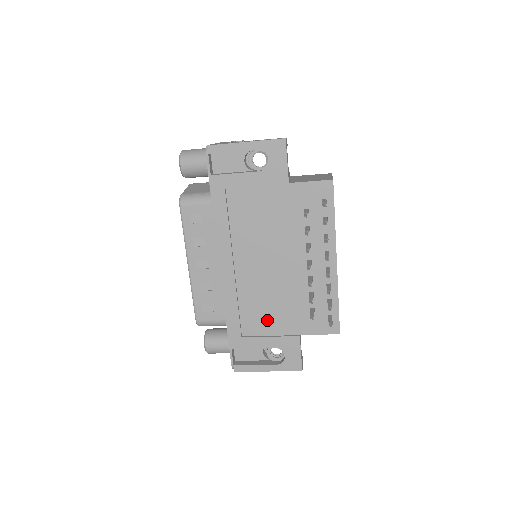
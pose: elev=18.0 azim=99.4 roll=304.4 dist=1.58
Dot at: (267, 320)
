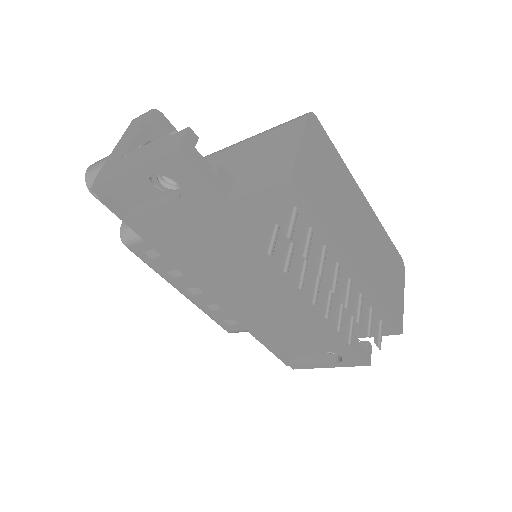
Dot at: (300, 331)
